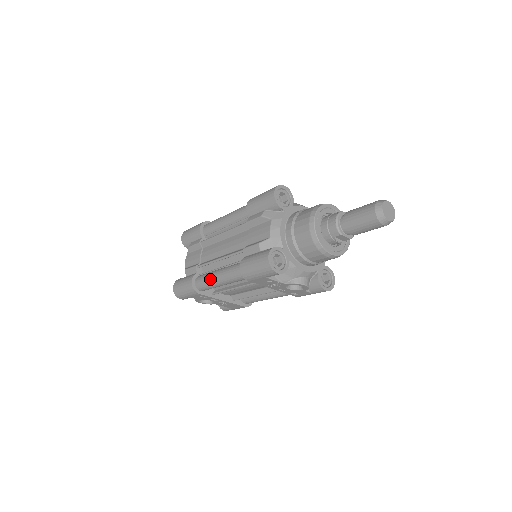
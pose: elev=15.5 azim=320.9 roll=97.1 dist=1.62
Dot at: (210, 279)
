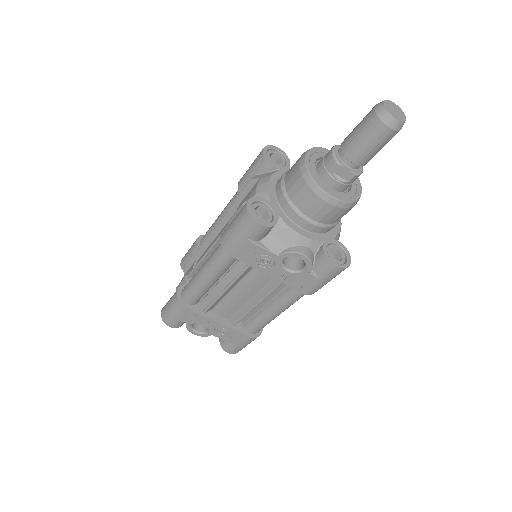
Dot at: (194, 278)
